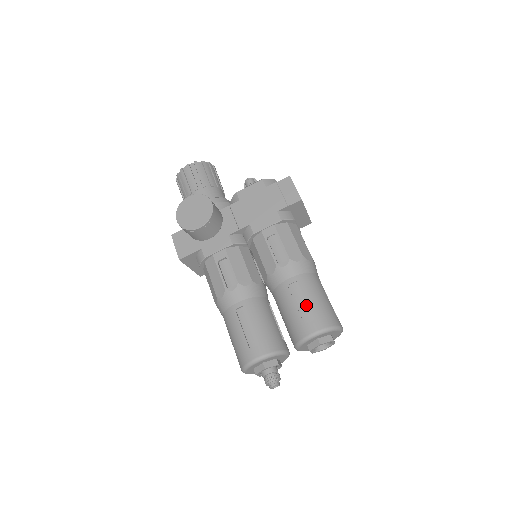
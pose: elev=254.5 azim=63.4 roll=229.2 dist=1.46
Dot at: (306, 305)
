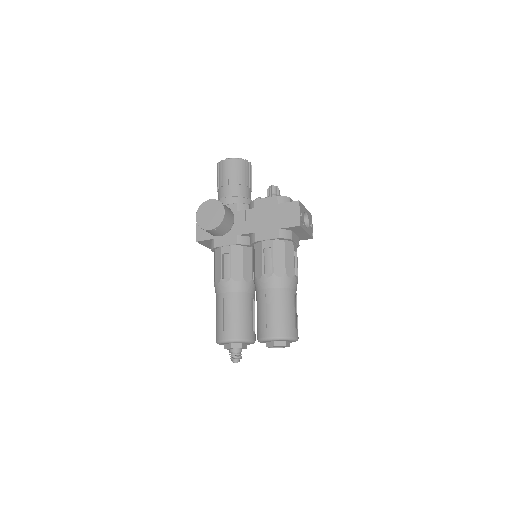
Dot at: (273, 314)
